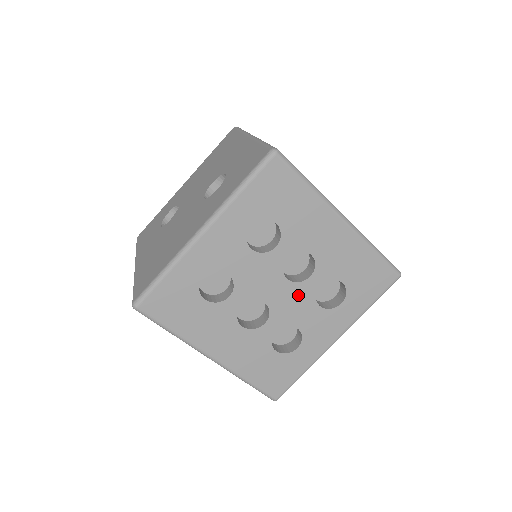
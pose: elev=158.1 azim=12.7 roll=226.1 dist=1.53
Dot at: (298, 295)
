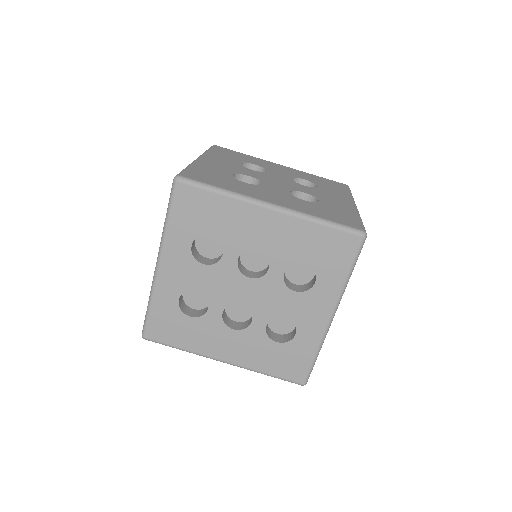
Dot at: (268, 288)
